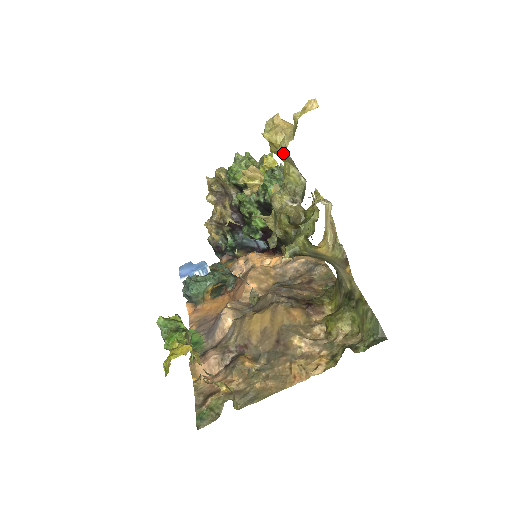
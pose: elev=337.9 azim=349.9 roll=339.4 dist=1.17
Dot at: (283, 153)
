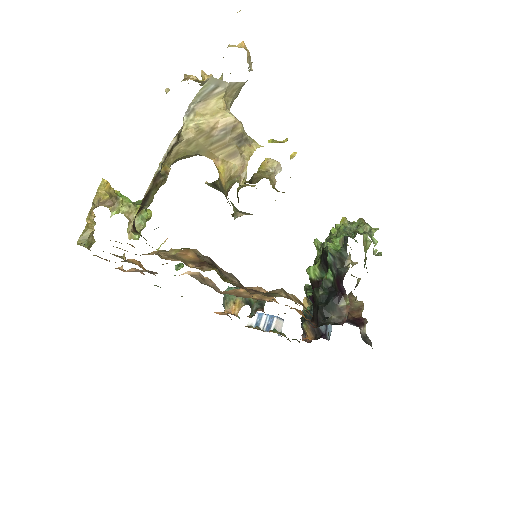
Dot at: occluded
